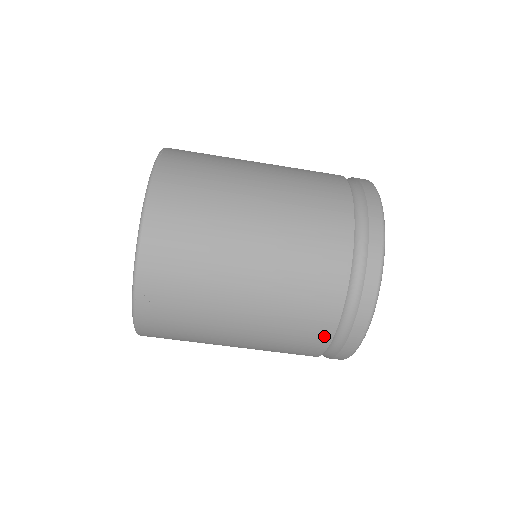
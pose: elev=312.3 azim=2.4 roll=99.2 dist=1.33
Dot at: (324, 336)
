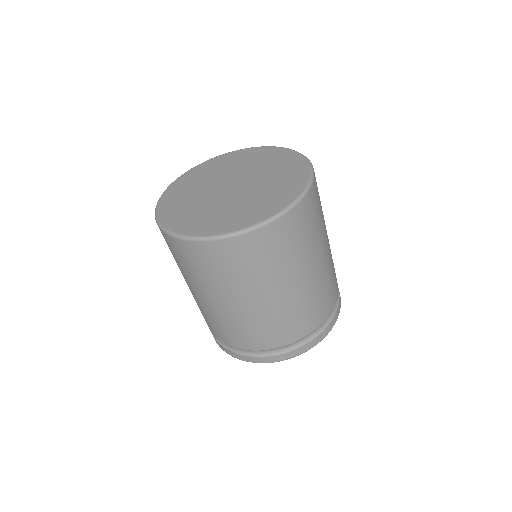
Dot at: (220, 337)
